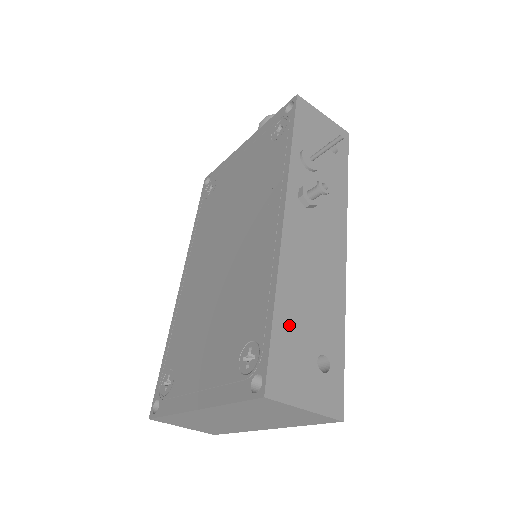
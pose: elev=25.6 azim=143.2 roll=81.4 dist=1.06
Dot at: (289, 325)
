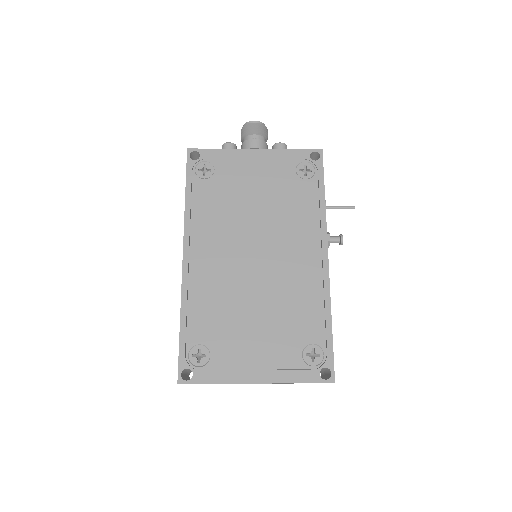
Dot at: occluded
